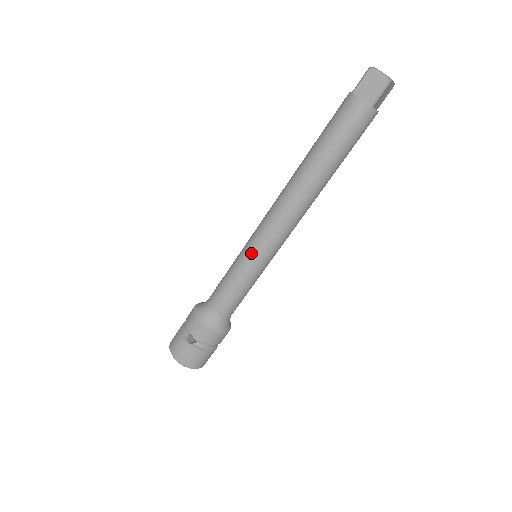
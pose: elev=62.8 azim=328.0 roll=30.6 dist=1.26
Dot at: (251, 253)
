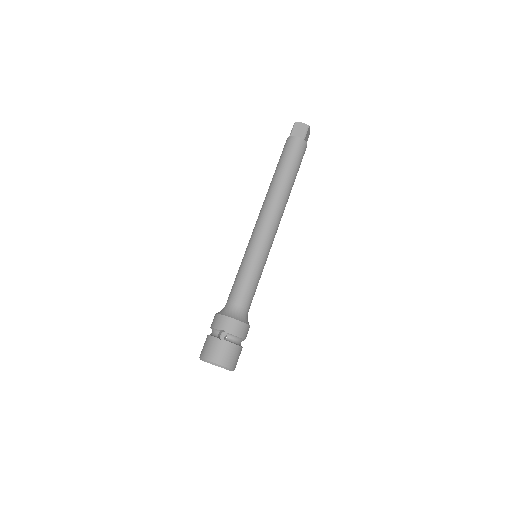
Dot at: (254, 248)
